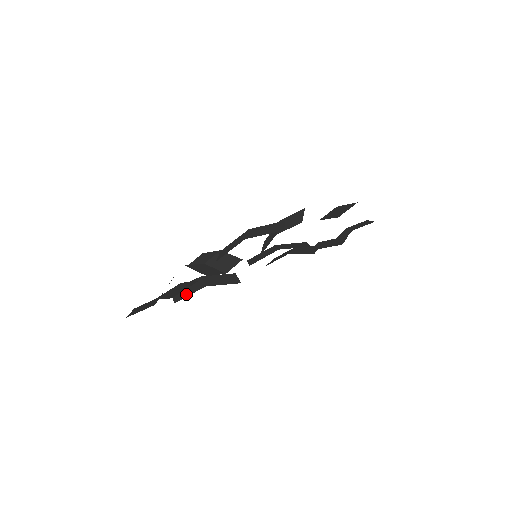
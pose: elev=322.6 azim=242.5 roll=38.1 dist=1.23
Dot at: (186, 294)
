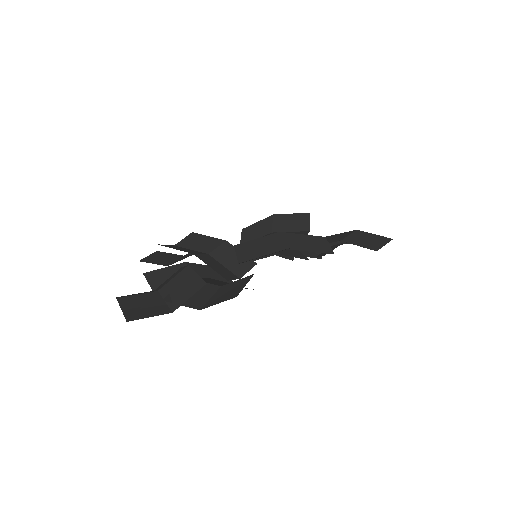
Dot at: occluded
